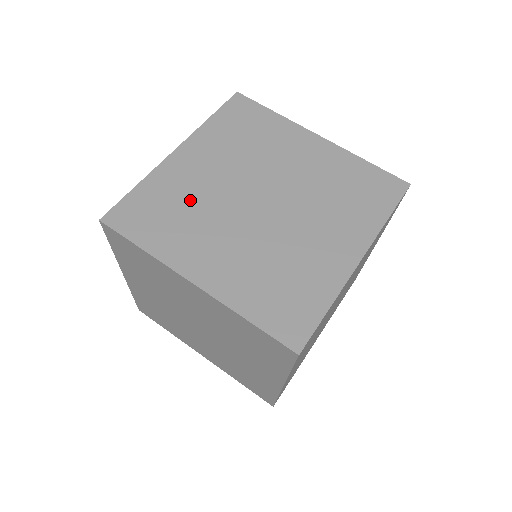
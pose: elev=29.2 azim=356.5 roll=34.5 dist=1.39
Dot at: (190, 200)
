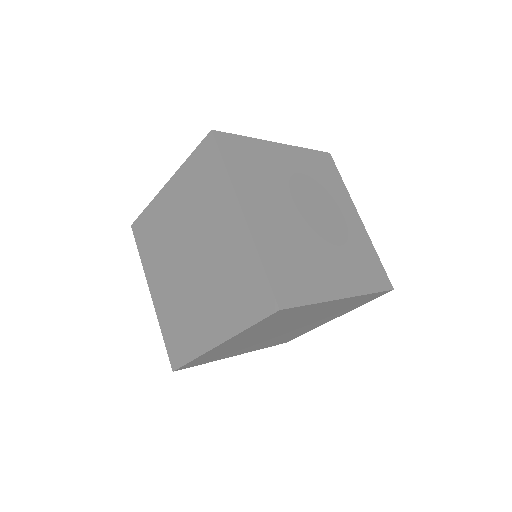
Dot at: (291, 247)
